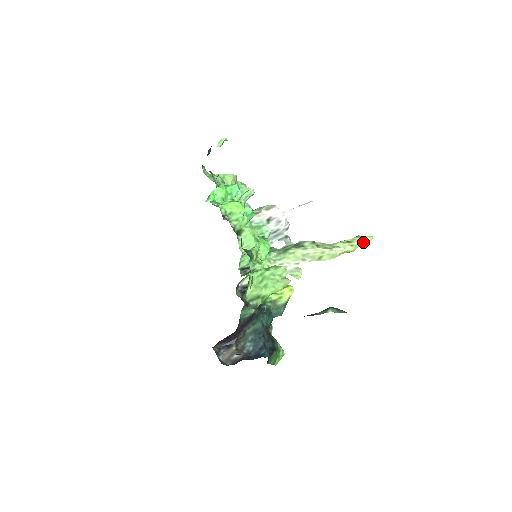
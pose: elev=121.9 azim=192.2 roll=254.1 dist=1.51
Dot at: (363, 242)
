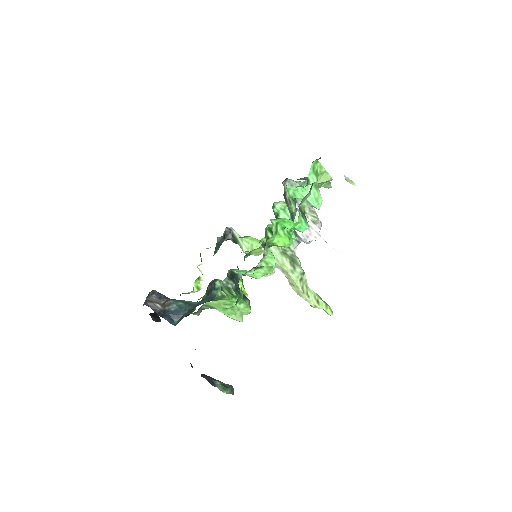
Dot at: (324, 310)
